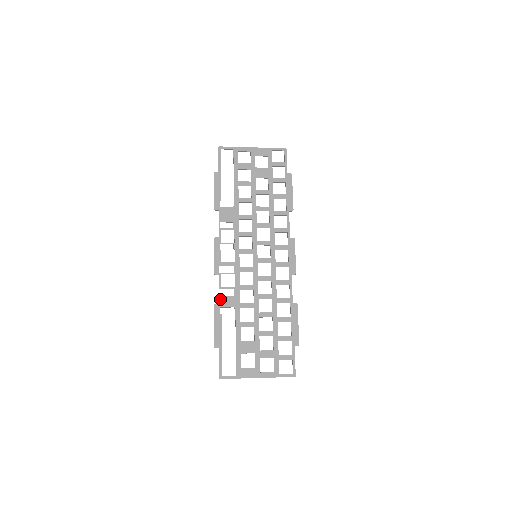
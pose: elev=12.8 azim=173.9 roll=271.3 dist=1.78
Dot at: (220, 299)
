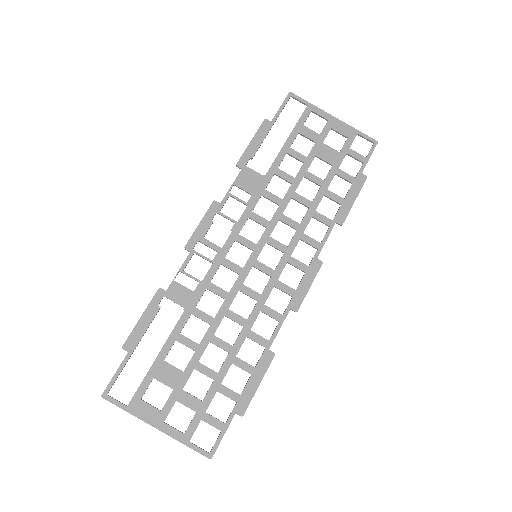
Dot at: (172, 285)
